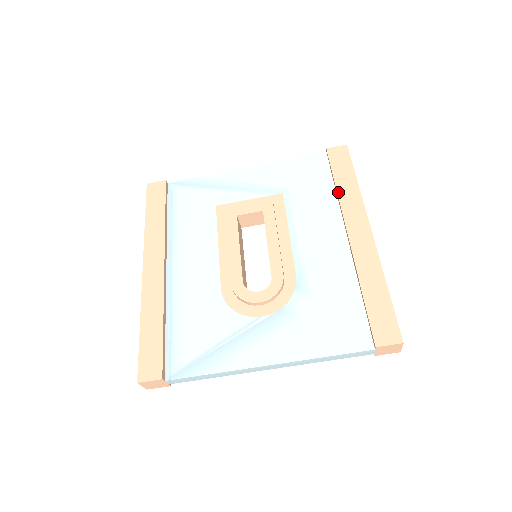
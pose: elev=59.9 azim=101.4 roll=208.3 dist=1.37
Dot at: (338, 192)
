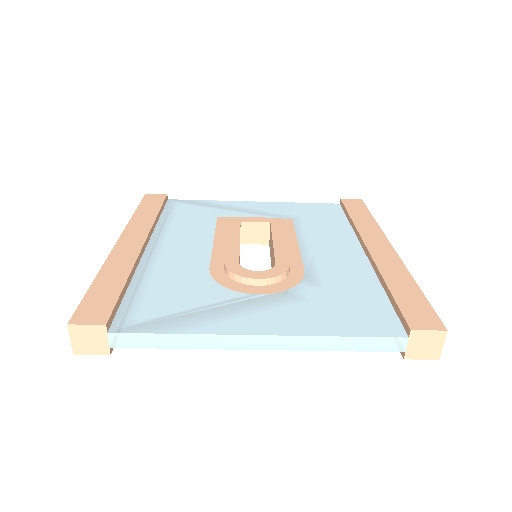
Dot at: (354, 222)
